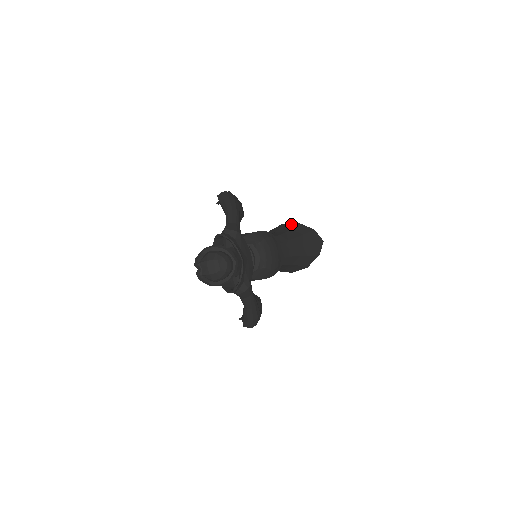
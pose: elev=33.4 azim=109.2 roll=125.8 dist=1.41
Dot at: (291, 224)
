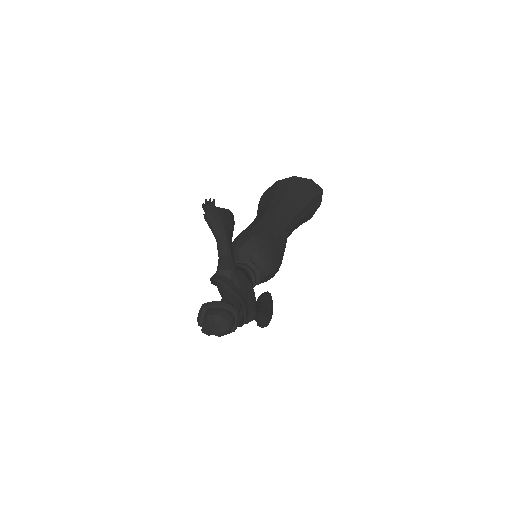
Dot at: (286, 180)
